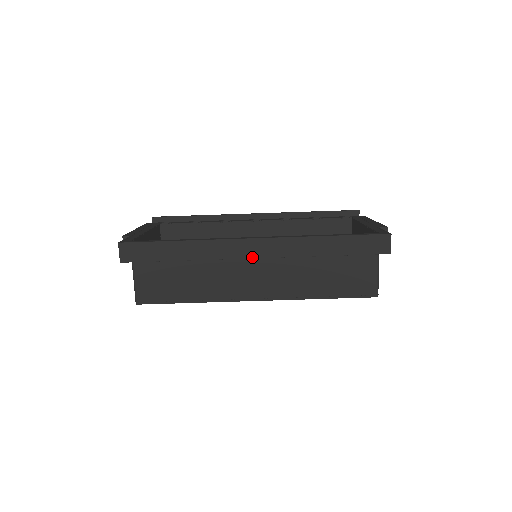
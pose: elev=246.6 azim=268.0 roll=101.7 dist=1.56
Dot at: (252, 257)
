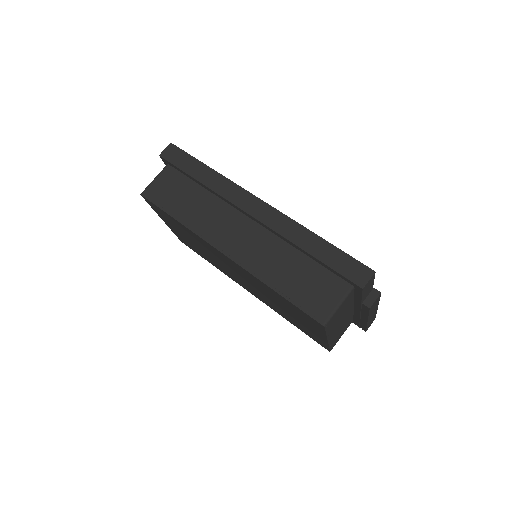
Dot at: (248, 212)
